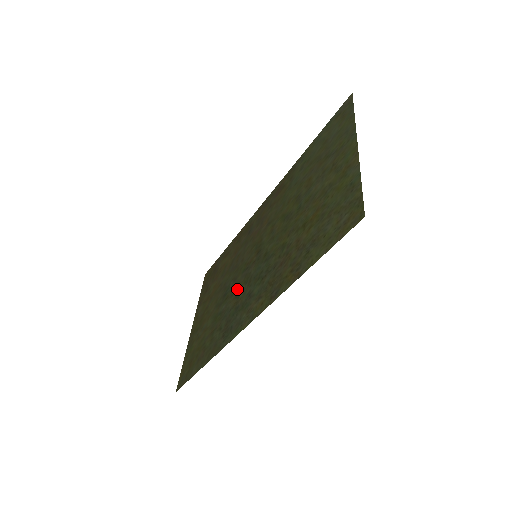
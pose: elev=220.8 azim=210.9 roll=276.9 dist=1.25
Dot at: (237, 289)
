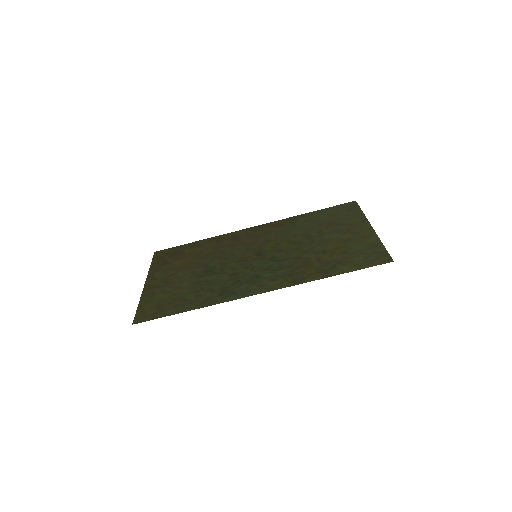
Dot at: (232, 270)
